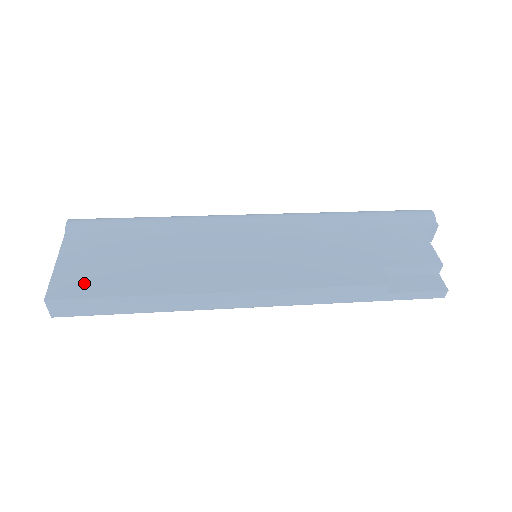
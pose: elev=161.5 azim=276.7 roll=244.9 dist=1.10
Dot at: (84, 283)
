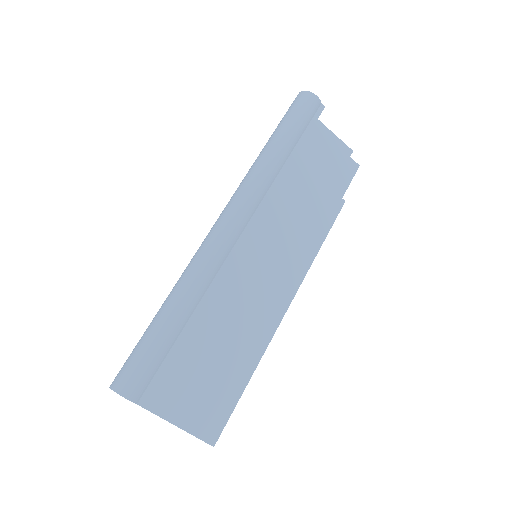
Dot at: (215, 410)
